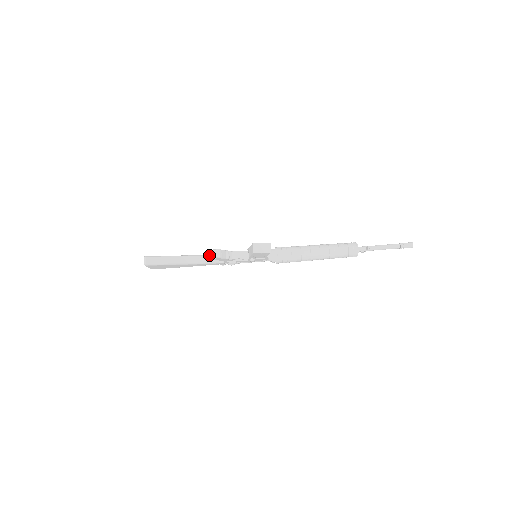
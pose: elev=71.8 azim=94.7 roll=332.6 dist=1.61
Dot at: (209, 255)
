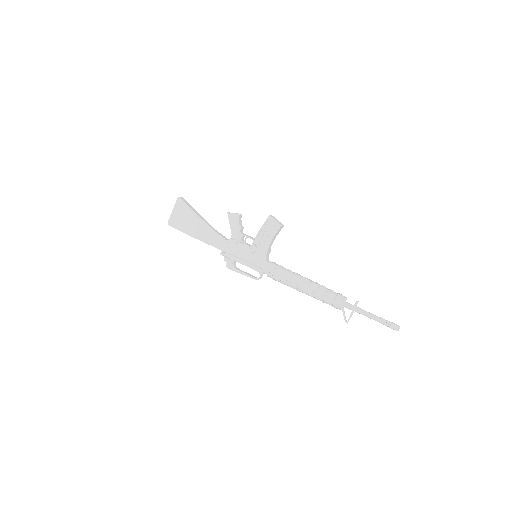
Dot at: (231, 213)
